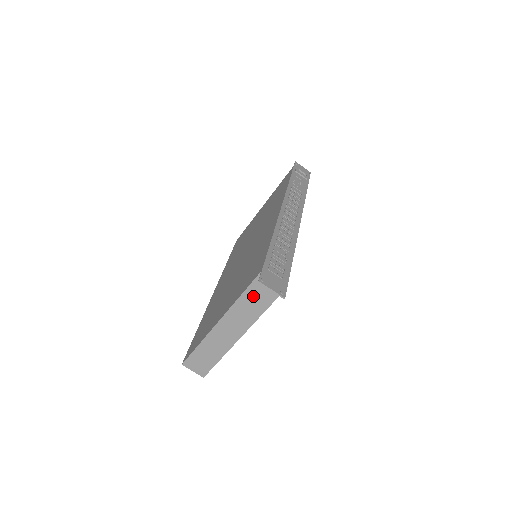
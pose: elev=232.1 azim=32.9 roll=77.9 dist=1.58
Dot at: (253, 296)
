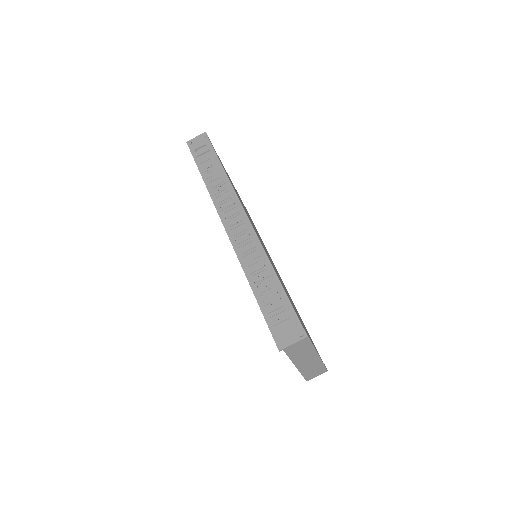
Dot at: occluded
